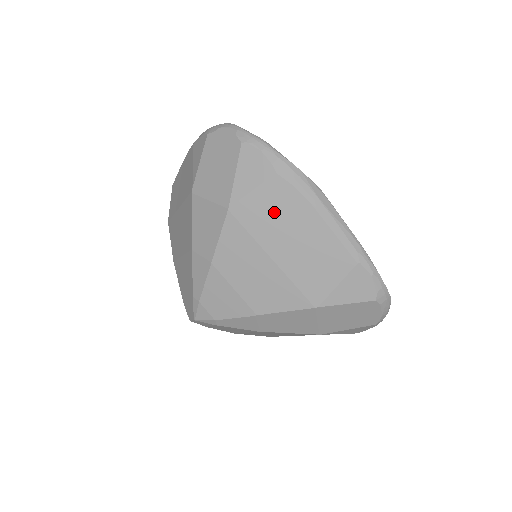
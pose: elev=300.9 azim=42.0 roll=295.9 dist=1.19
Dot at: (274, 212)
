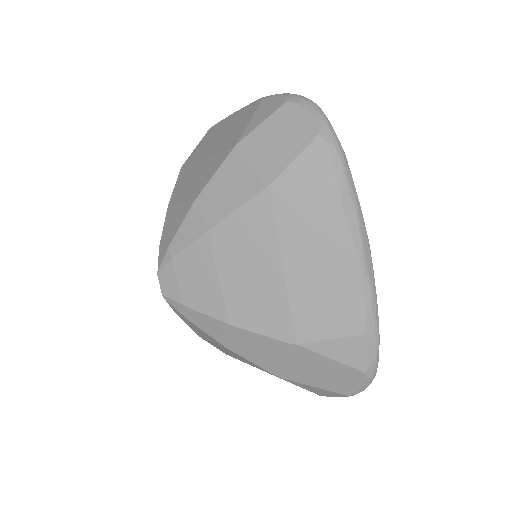
Dot at: (207, 141)
